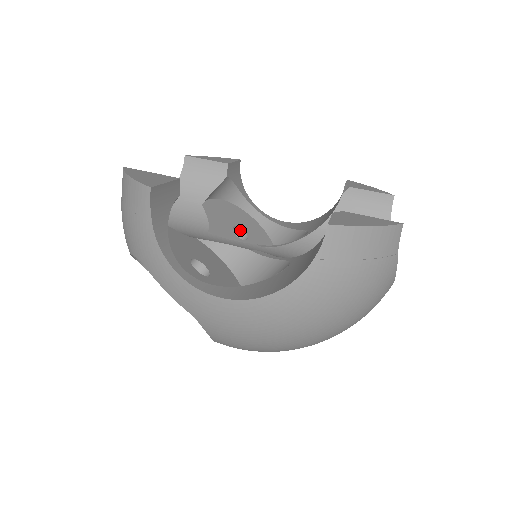
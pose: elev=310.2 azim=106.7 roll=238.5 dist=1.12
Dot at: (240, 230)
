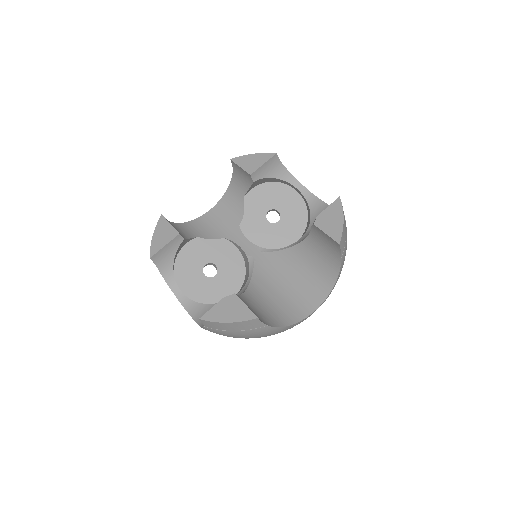
Dot at: (277, 211)
